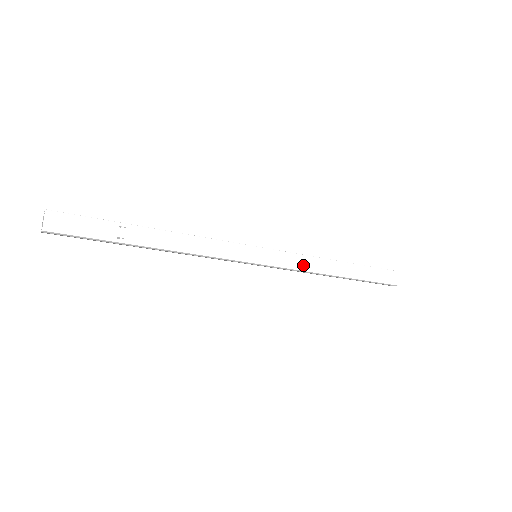
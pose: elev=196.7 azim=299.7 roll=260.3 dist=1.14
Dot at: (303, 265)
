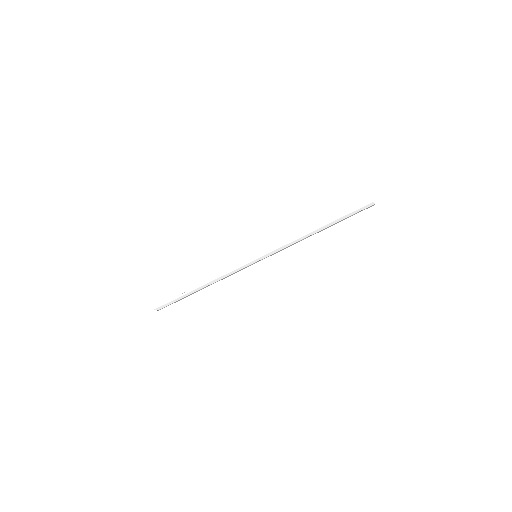
Dot at: (285, 241)
